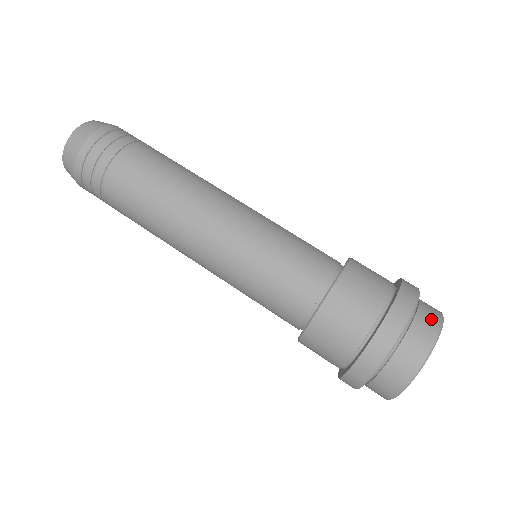
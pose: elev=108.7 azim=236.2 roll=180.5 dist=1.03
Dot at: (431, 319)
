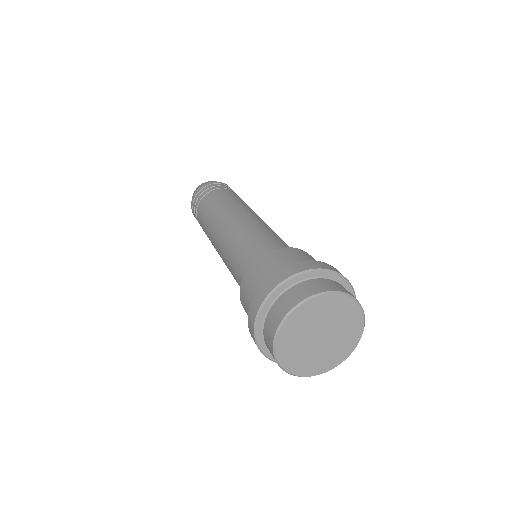
Dot at: (315, 287)
